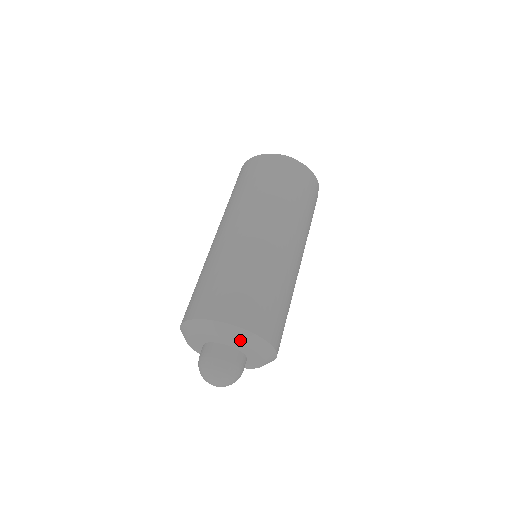
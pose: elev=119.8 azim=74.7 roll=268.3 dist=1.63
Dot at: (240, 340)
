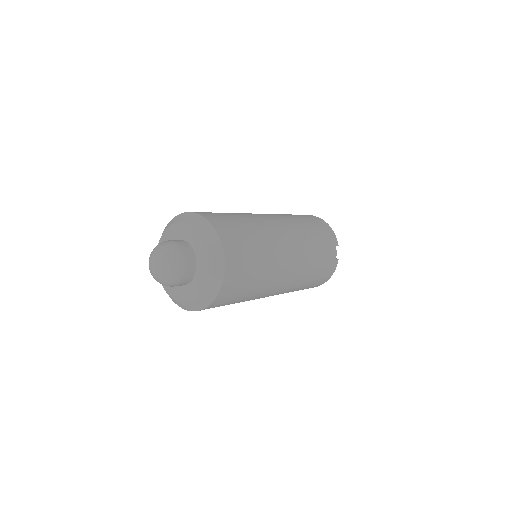
Dot at: (193, 223)
